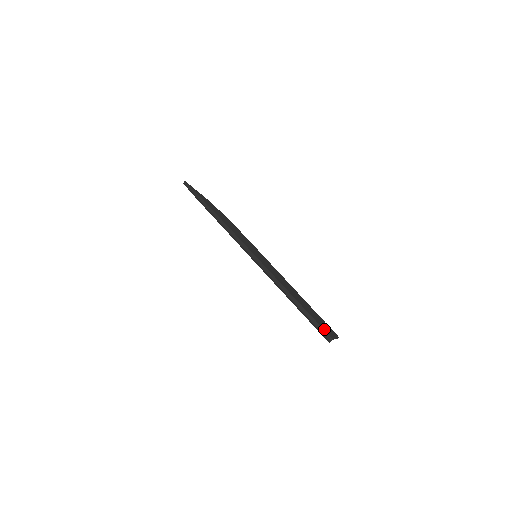
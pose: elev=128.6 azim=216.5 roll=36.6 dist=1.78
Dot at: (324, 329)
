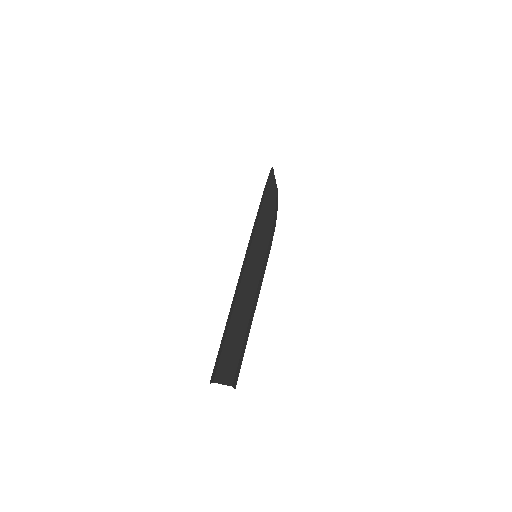
Dot at: (219, 364)
